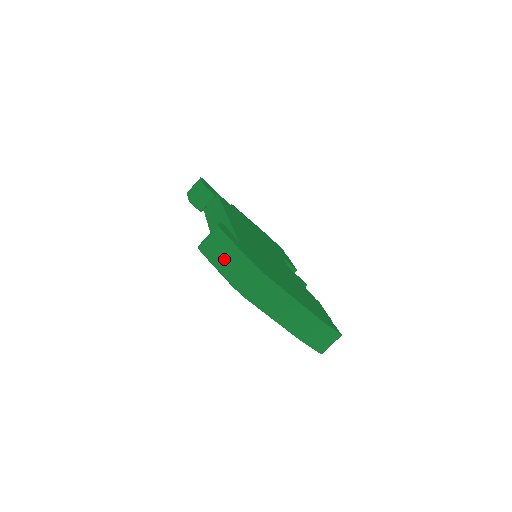
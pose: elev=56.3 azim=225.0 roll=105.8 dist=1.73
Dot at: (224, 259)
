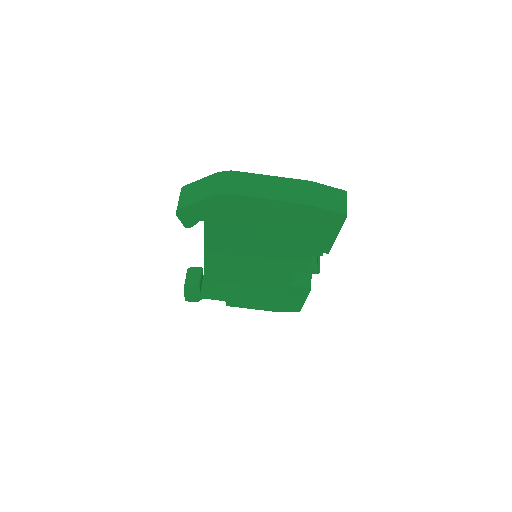
Dot at: (196, 193)
